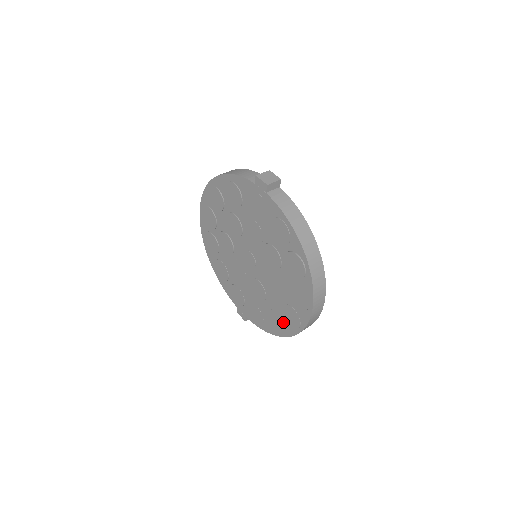
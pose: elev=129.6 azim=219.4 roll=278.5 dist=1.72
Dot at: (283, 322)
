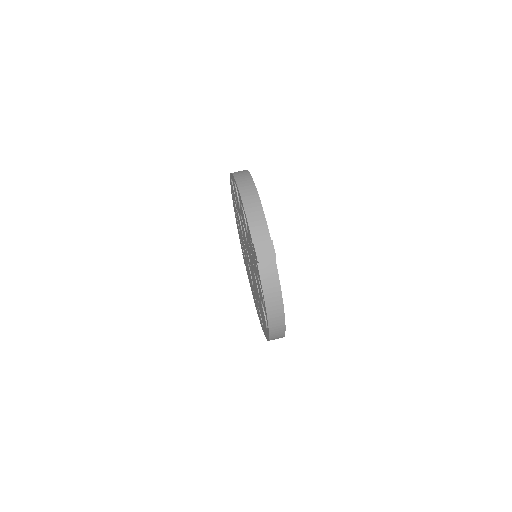
Dot at: occluded
